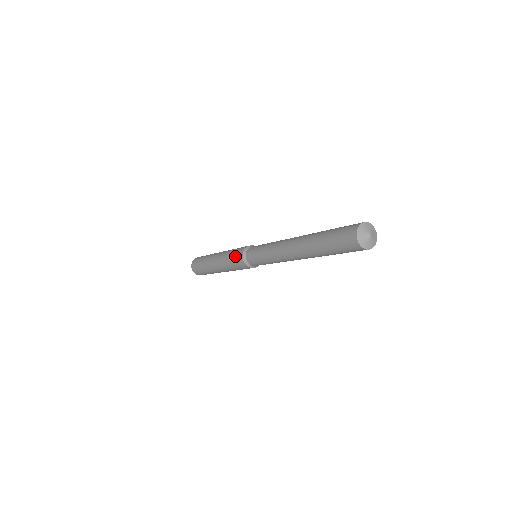
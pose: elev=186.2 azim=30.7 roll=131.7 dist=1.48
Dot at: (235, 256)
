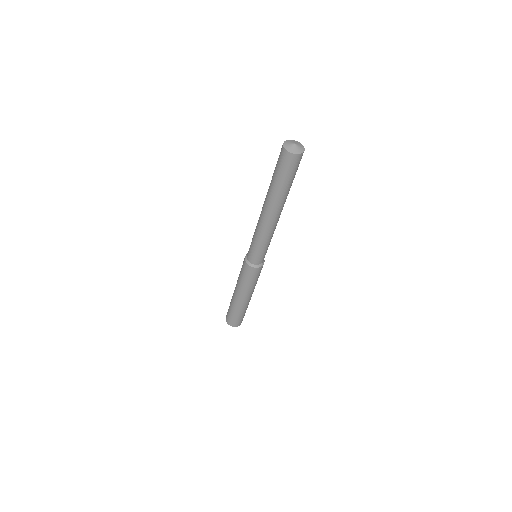
Dot at: (243, 271)
